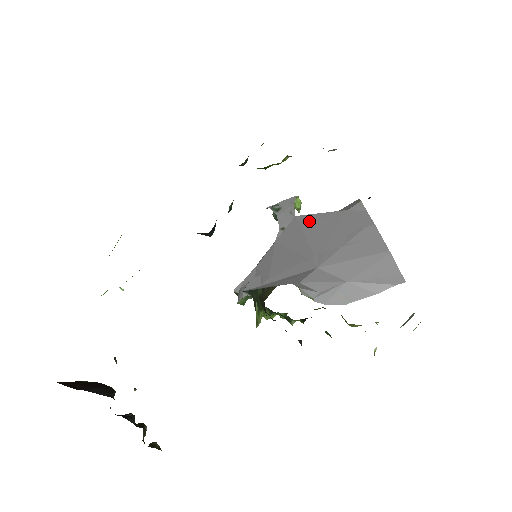
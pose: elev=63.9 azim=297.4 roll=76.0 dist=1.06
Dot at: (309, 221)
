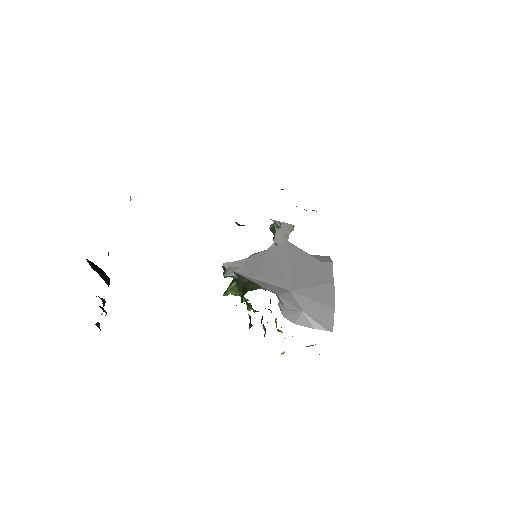
Dot at: (296, 252)
